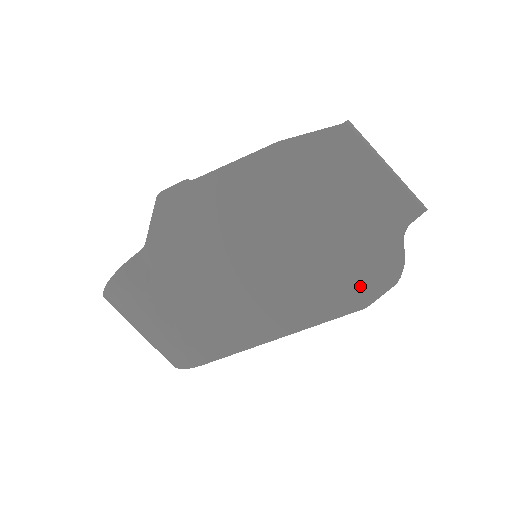
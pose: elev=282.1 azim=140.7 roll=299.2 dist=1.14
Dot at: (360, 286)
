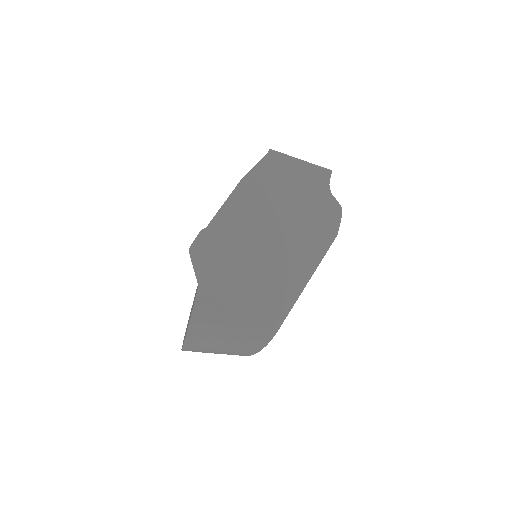
Dot at: (328, 226)
